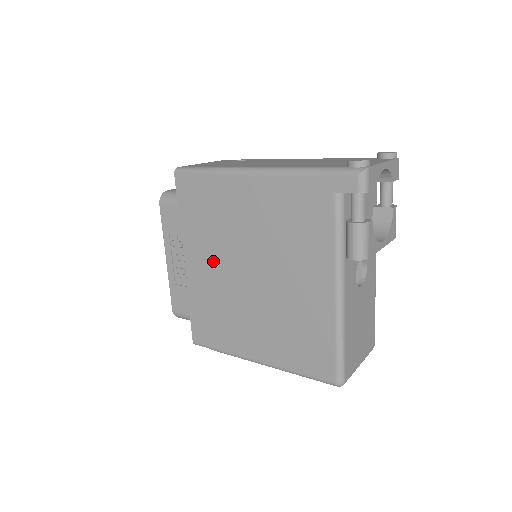
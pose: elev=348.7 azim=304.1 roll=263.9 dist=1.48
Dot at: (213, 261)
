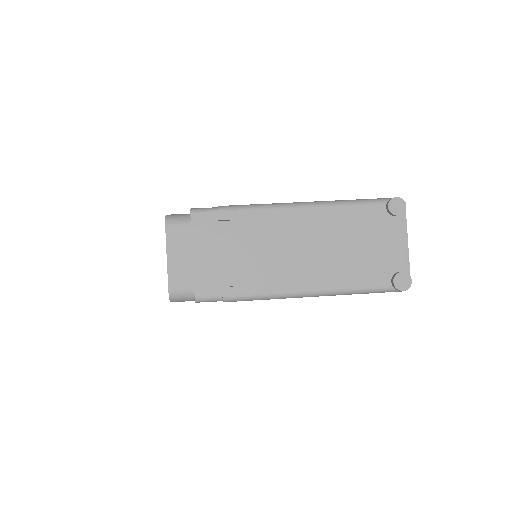
Dot at: occluded
